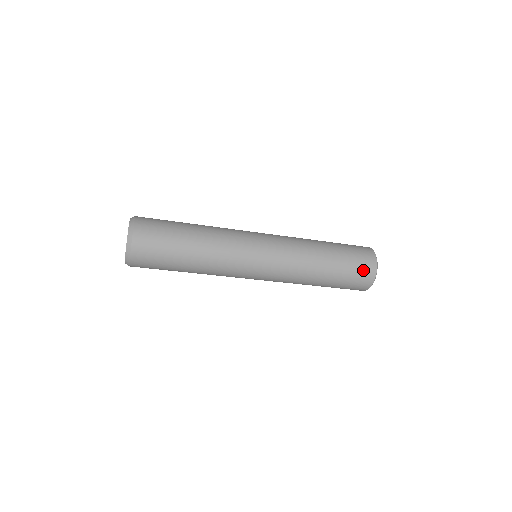
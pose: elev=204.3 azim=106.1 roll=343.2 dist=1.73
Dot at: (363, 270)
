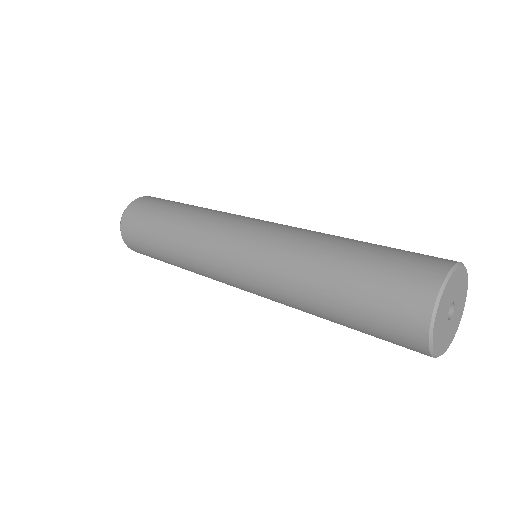
Dot at: occluded
